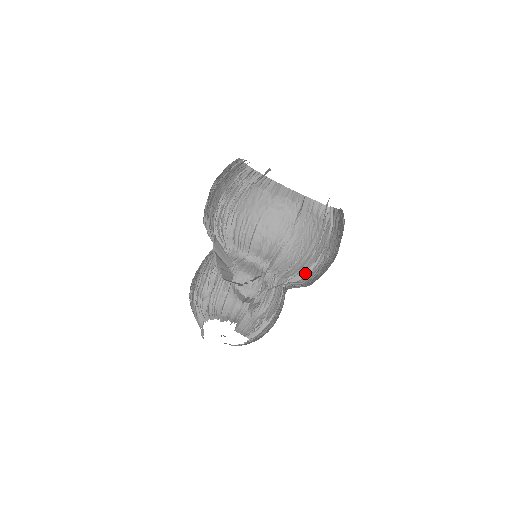
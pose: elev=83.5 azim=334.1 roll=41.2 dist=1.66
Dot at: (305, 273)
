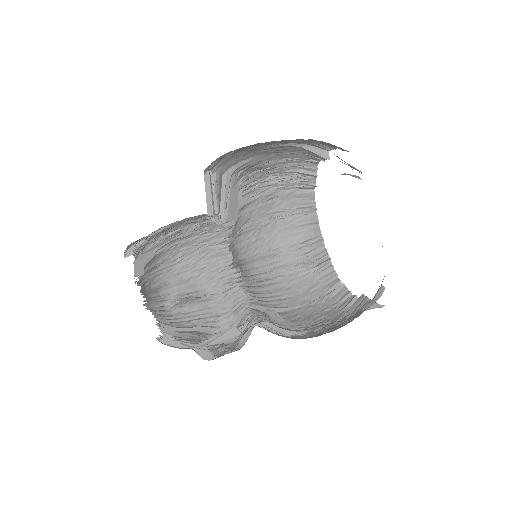
Dot at: (294, 325)
